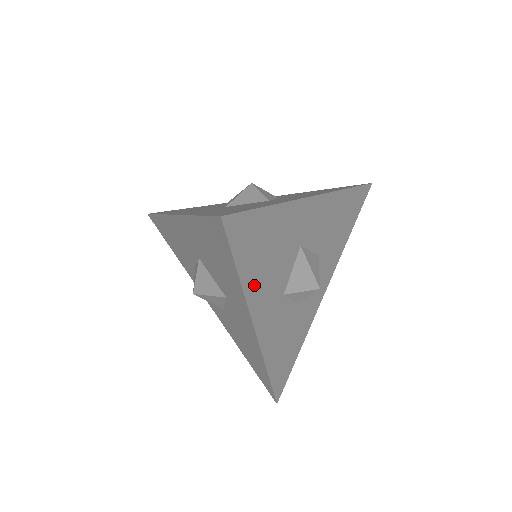
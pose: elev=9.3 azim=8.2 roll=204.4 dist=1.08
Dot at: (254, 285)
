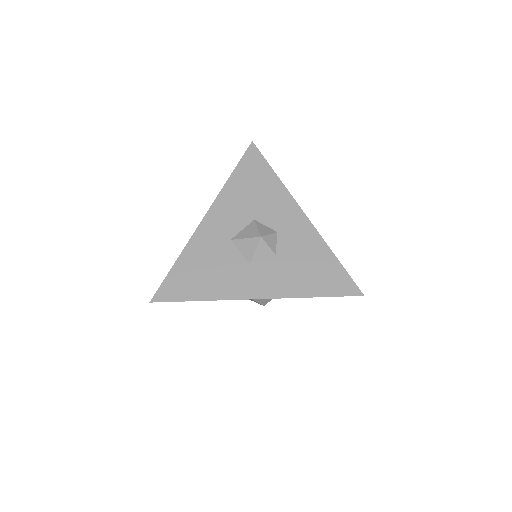
Dot at: occluded
